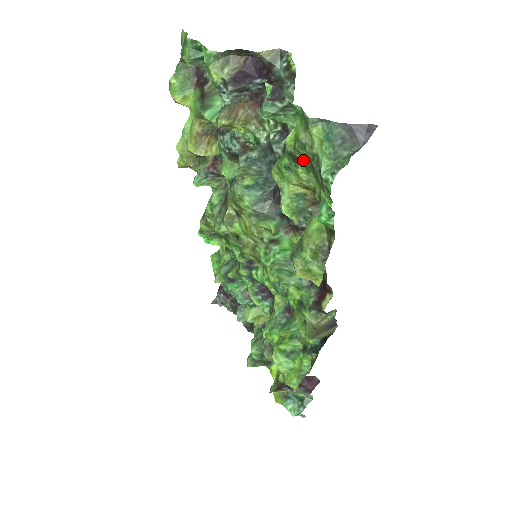
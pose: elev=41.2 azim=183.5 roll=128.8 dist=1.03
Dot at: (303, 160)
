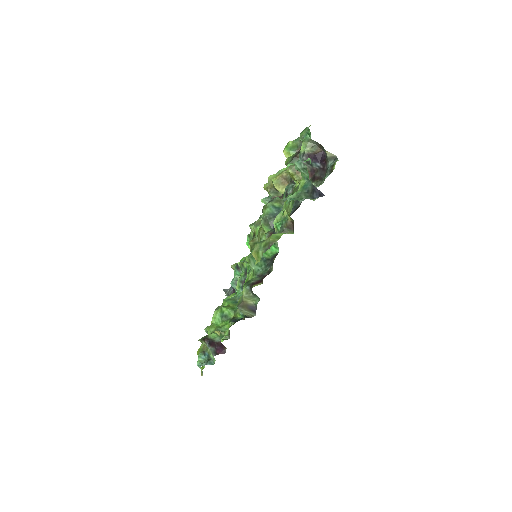
Dot at: occluded
